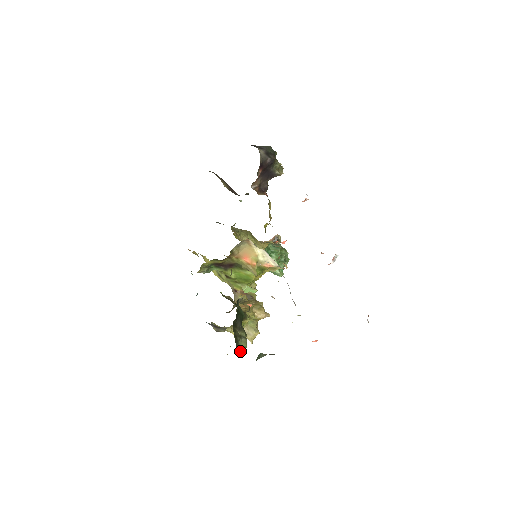
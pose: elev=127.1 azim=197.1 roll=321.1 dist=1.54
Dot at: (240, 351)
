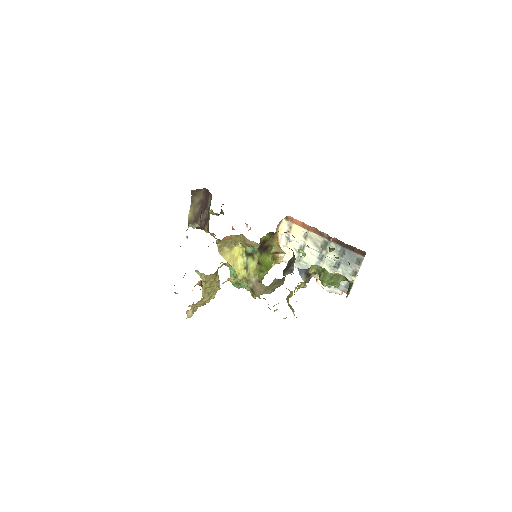
Dot at: occluded
